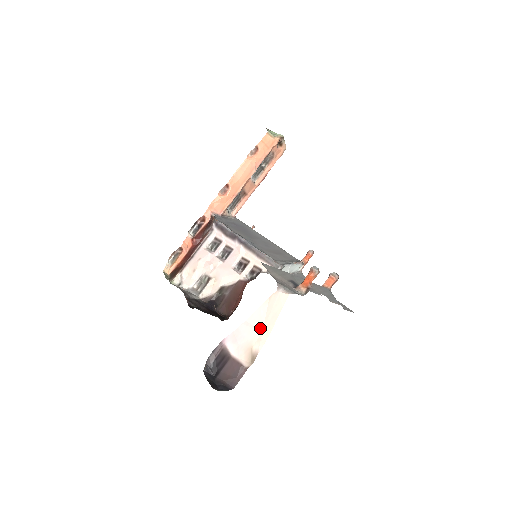
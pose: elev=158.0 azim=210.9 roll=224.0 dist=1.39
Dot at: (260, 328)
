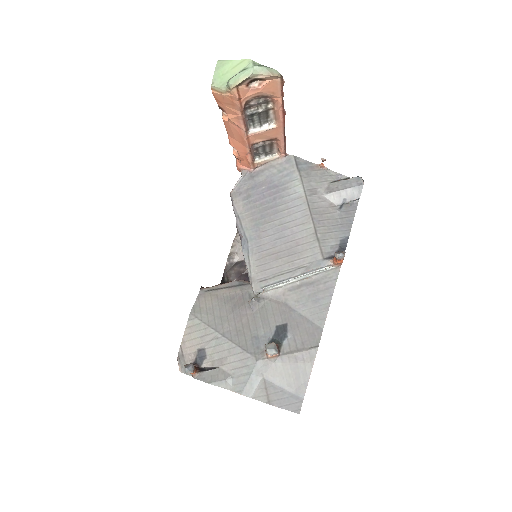
Dot at: occluded
